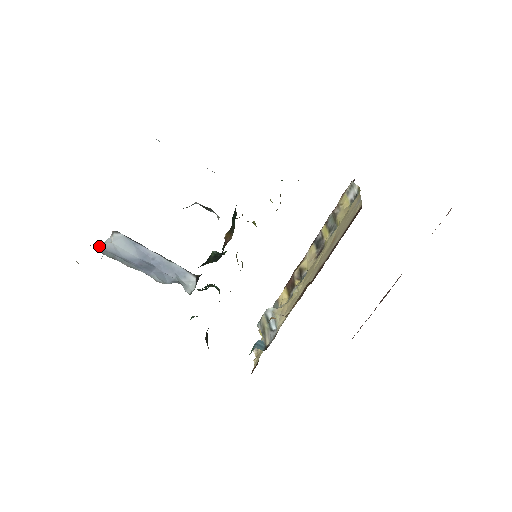
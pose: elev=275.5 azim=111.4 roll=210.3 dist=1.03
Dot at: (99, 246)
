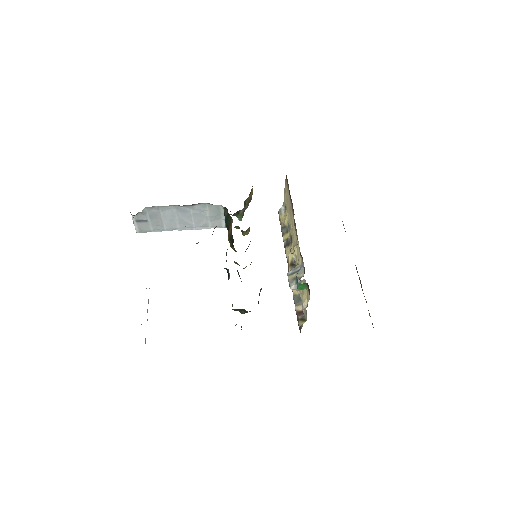
Dot at: occluded
